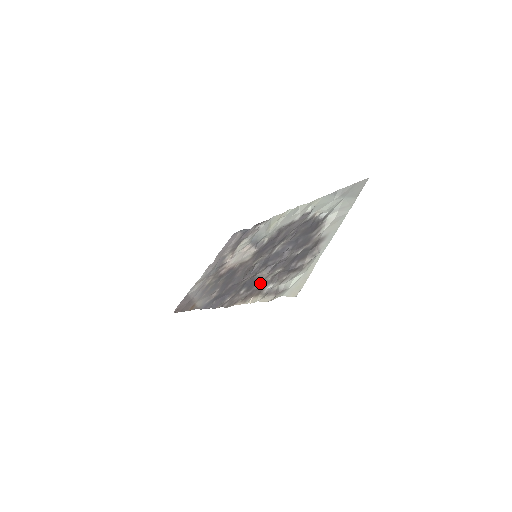
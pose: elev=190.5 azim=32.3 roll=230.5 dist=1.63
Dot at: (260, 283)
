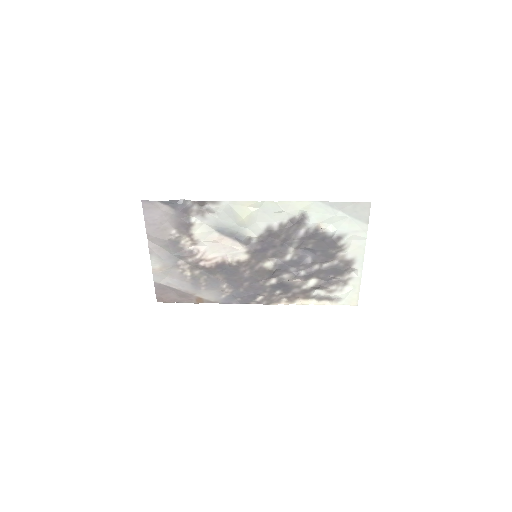
Dot at: (299, 289)
